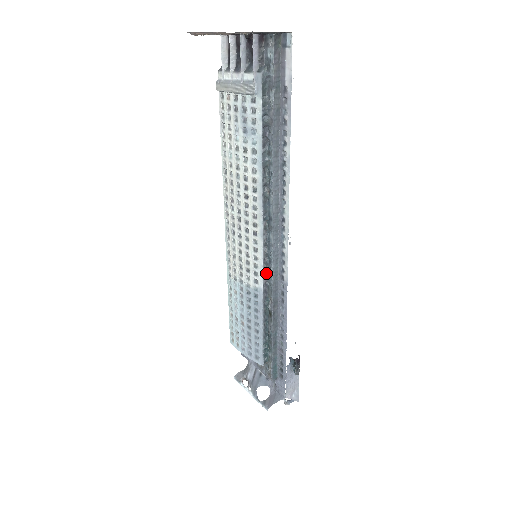
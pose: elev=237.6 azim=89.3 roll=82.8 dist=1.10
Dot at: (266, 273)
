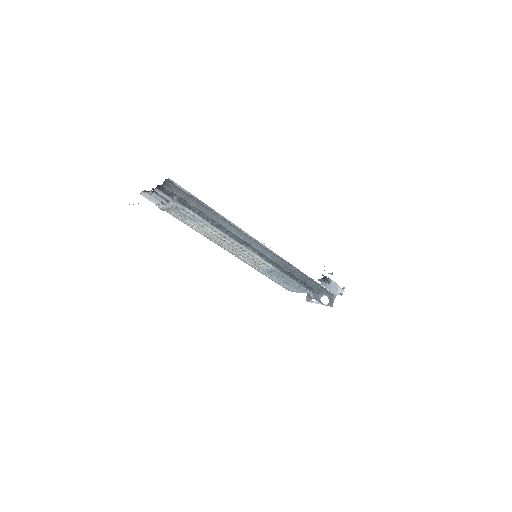
Dot at: (268, 260)
